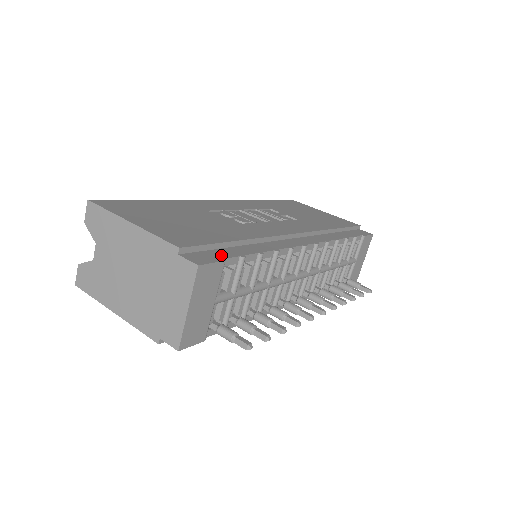
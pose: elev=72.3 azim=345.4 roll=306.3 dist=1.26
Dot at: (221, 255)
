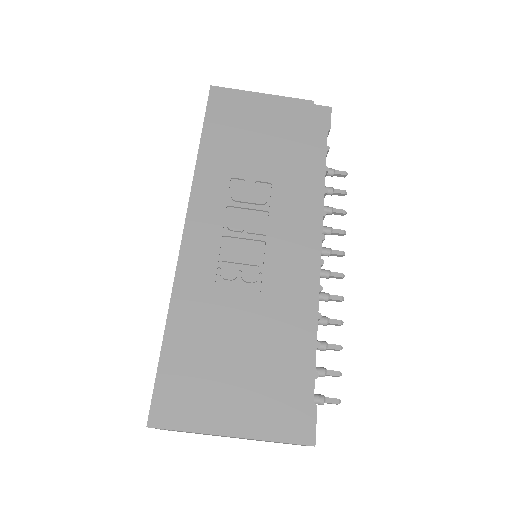
Dot at: (307, 398)
